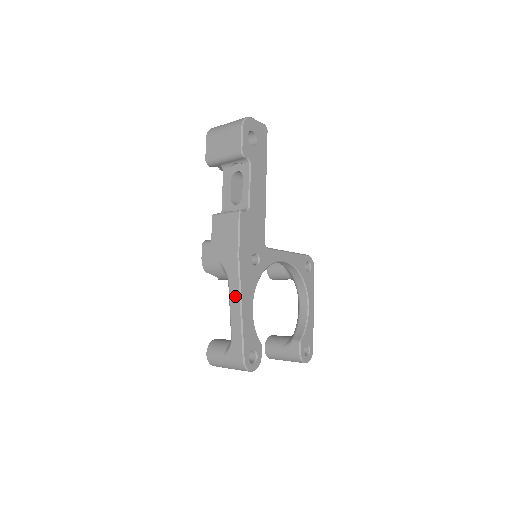
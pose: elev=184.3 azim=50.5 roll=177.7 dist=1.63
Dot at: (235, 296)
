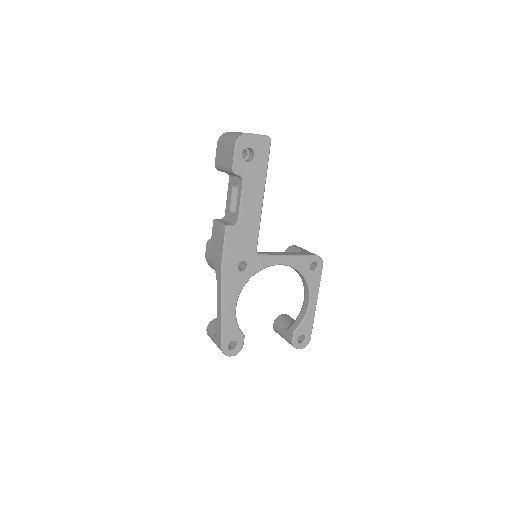
Dot at: (219, 297)
